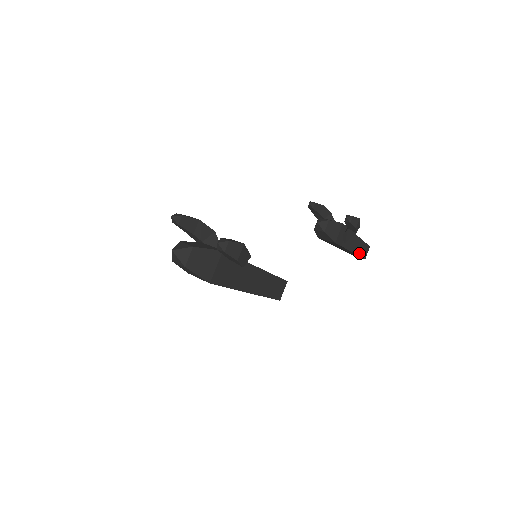
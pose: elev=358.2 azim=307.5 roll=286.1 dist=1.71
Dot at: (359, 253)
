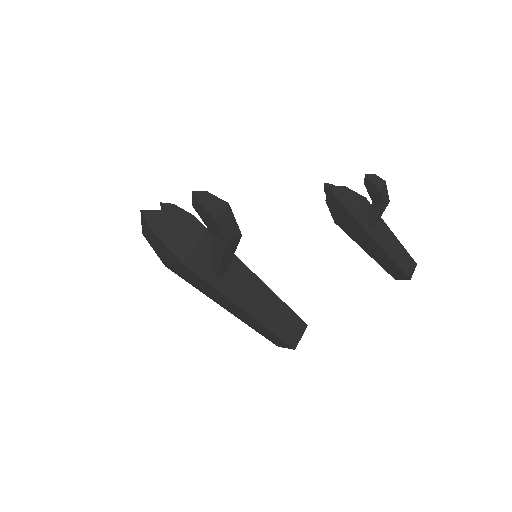
Dot at: (399, 263)
